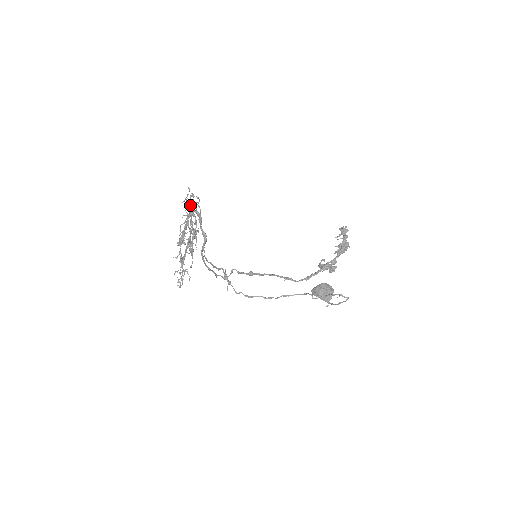
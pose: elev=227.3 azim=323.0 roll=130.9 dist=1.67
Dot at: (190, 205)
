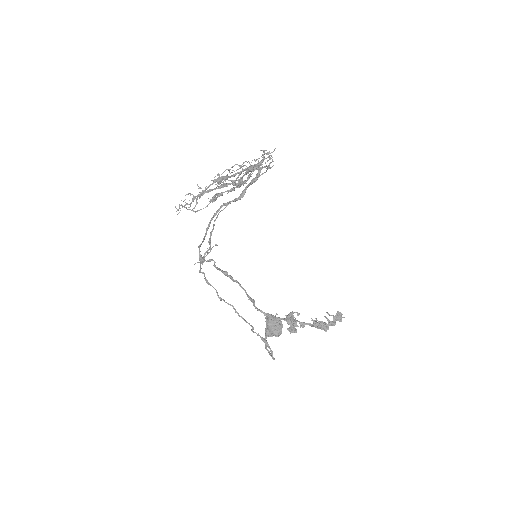
Dot at: (259, 163)
